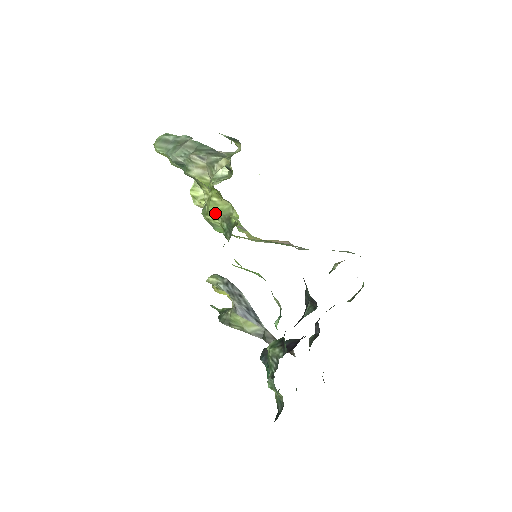
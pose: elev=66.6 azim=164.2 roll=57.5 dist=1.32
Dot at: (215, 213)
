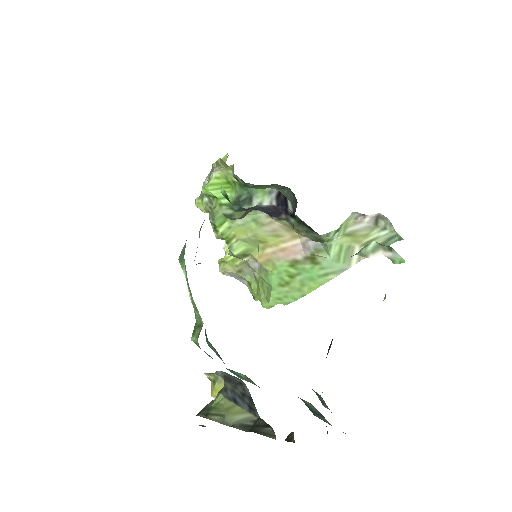
Dot at: occluded
